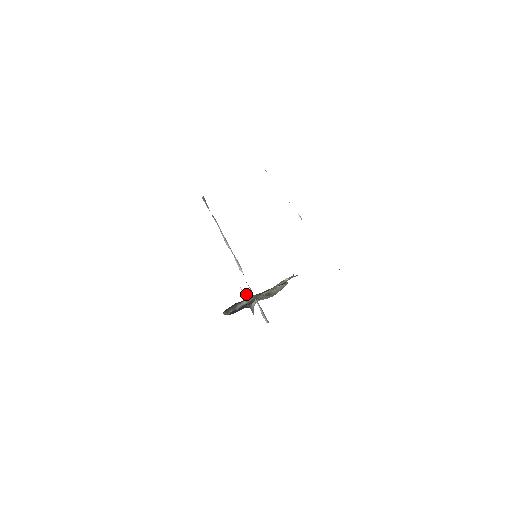
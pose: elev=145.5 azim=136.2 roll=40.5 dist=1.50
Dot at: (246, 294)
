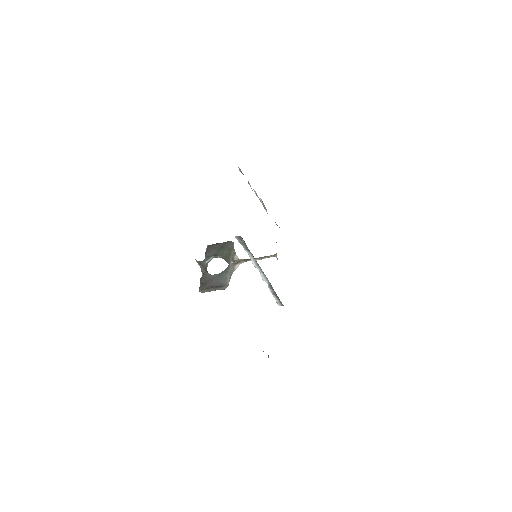
Dot at: (200, 262)
